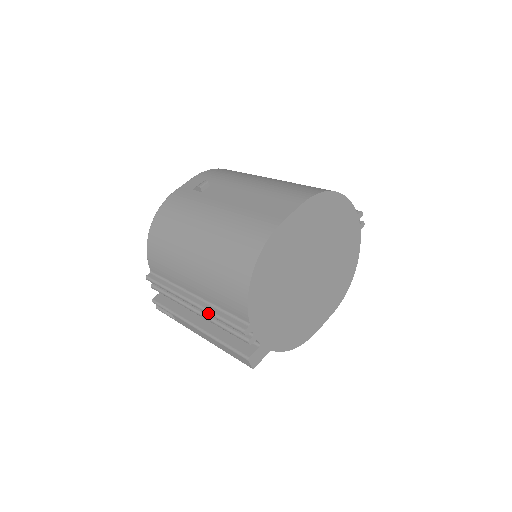
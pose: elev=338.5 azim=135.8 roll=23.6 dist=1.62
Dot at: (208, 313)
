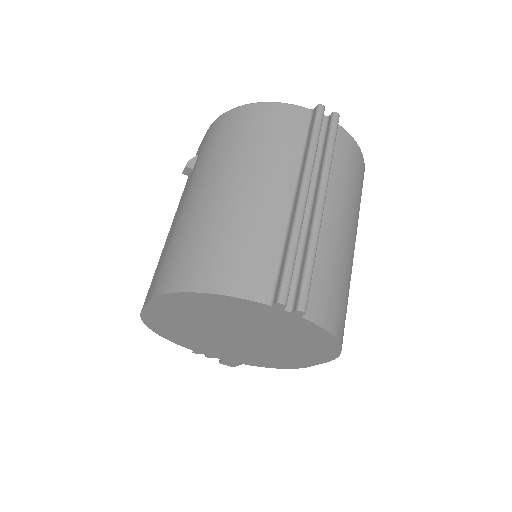
Dot at: occluded
